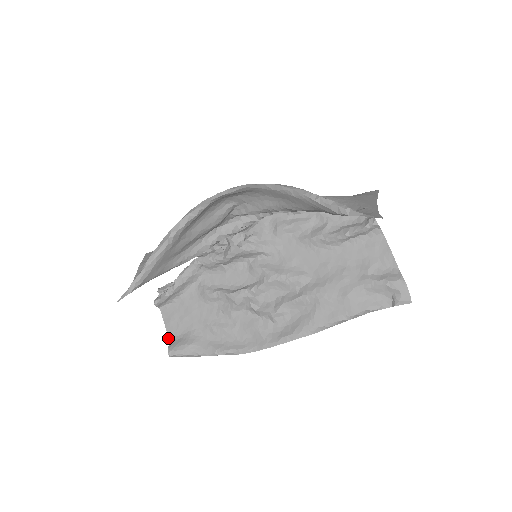
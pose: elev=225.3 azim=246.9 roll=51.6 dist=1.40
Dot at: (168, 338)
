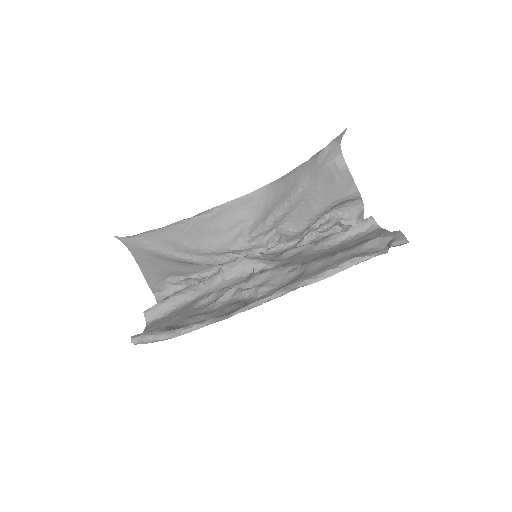
Dot at: occluded
